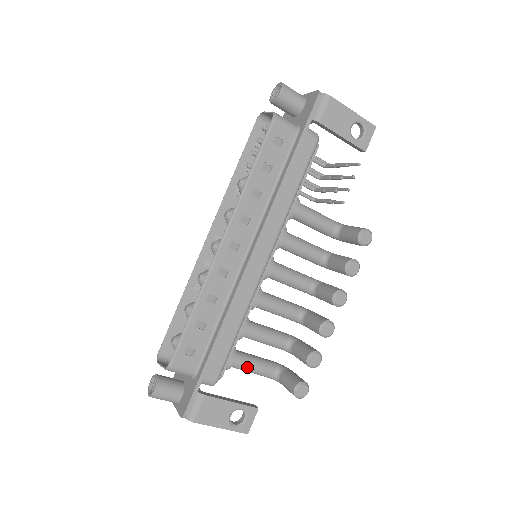
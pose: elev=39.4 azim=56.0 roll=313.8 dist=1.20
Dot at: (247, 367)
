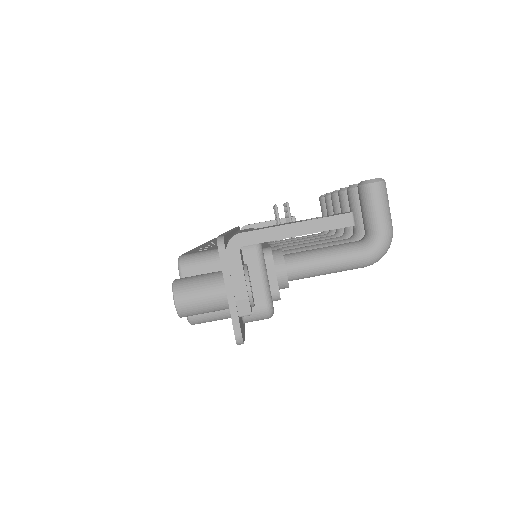
Dot at: (311, 251)
